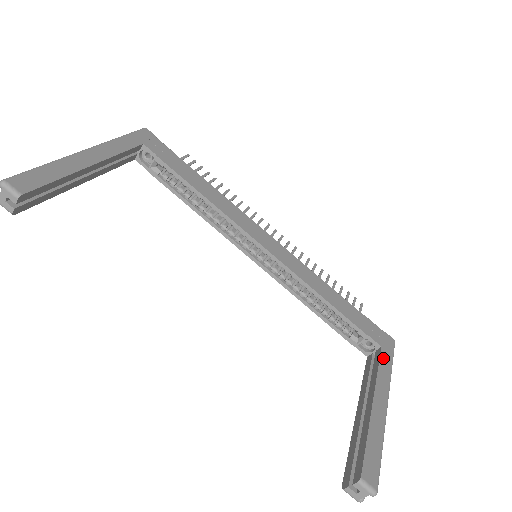
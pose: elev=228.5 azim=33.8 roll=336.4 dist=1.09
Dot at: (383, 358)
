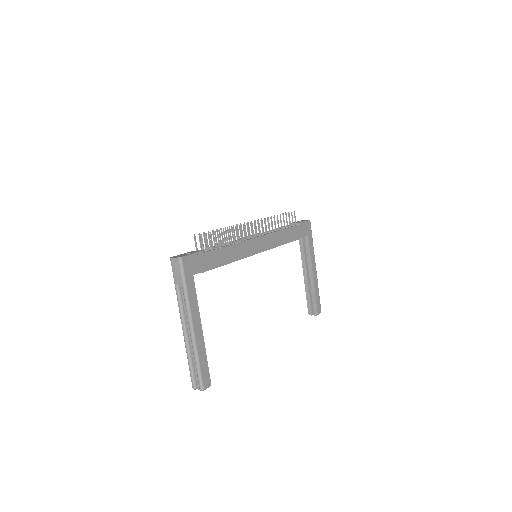
Dot at: (310, 243)
